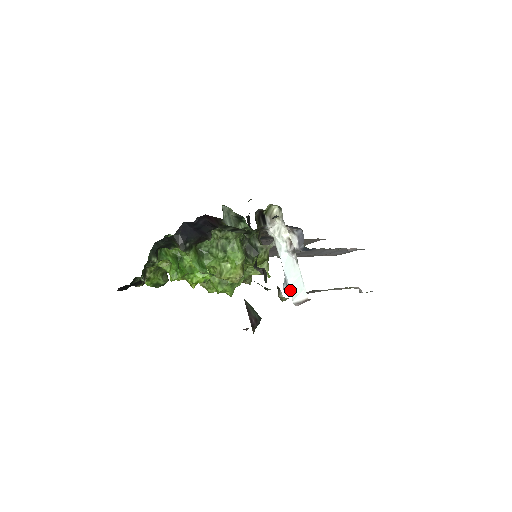
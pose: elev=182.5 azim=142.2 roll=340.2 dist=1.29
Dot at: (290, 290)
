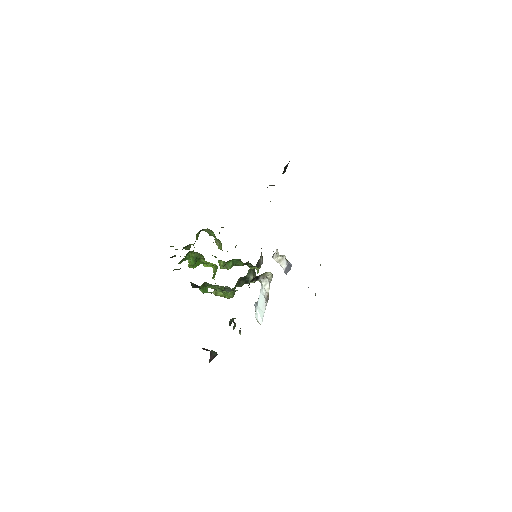
Dot at: (256, 310)
